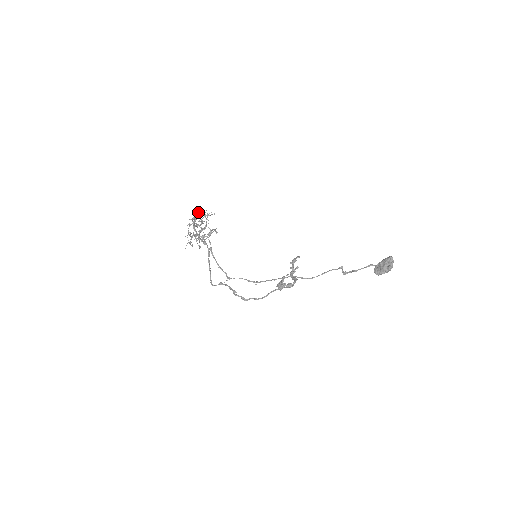
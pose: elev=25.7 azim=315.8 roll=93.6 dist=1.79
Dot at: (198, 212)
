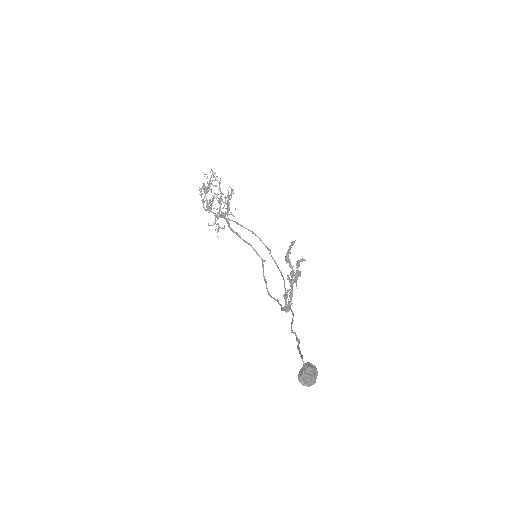
Dot at: (200, 192)
